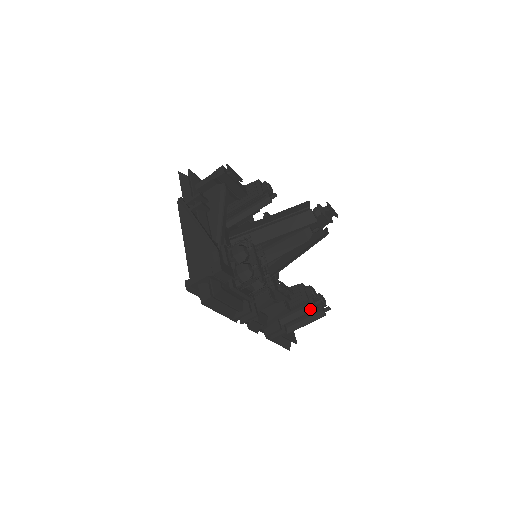
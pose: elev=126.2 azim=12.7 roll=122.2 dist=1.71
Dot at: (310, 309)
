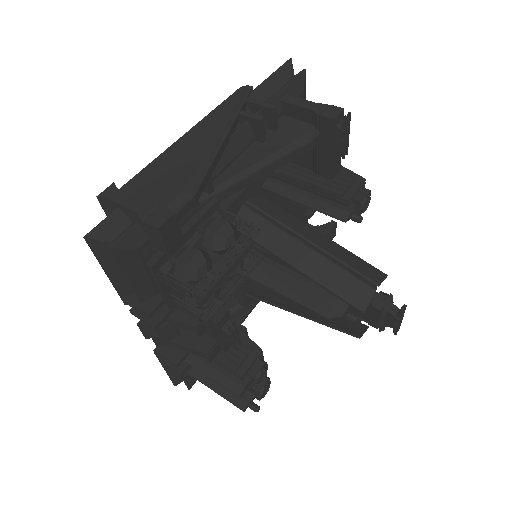
Dot at: (232, 388)
